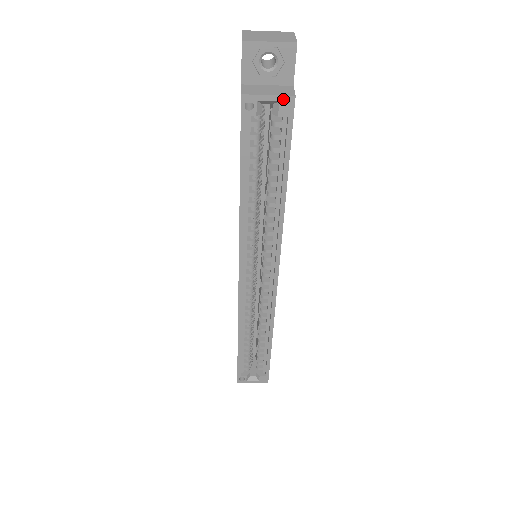
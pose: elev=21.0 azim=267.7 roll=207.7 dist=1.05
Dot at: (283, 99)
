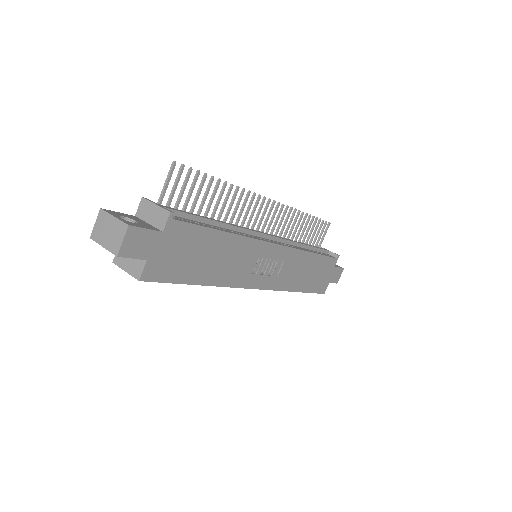
Dot at: (135, 277)
